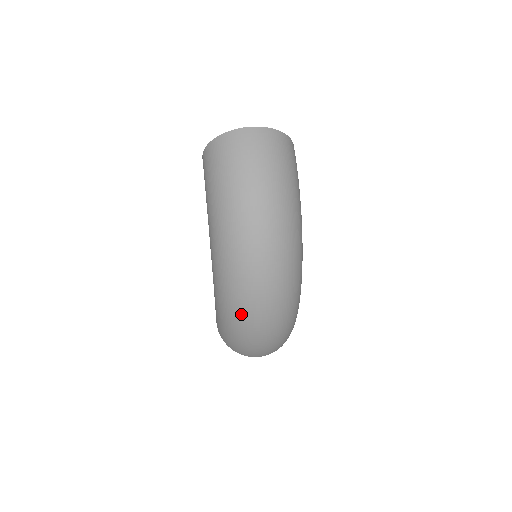
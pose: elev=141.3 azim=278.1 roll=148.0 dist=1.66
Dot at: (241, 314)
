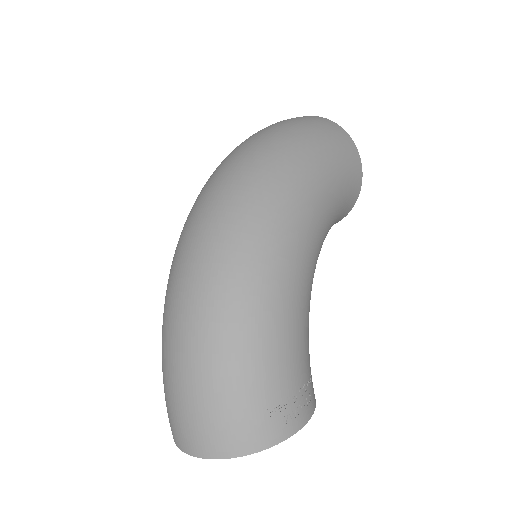
Dot at: (169, 280)
